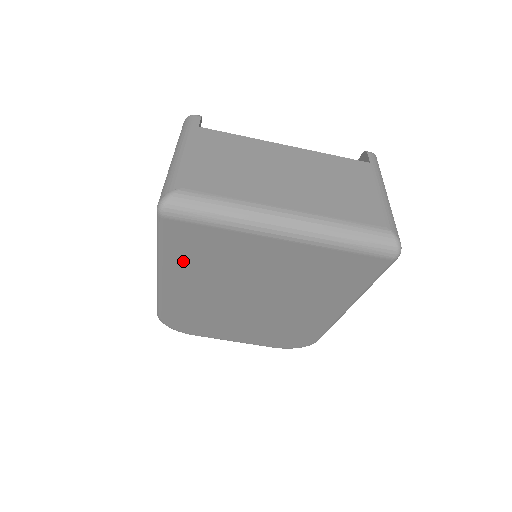
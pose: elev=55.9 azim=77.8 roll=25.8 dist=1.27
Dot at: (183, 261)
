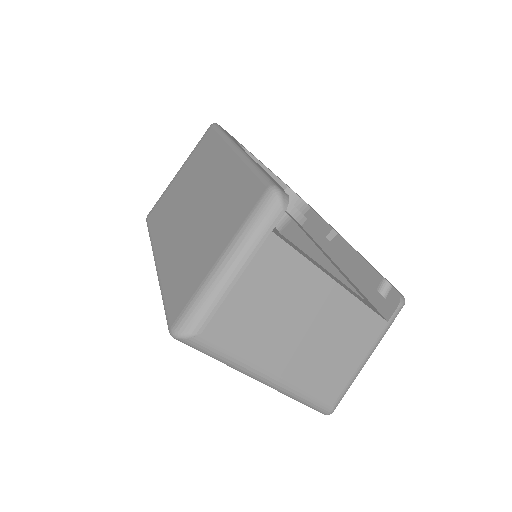
Dot at: occluded
